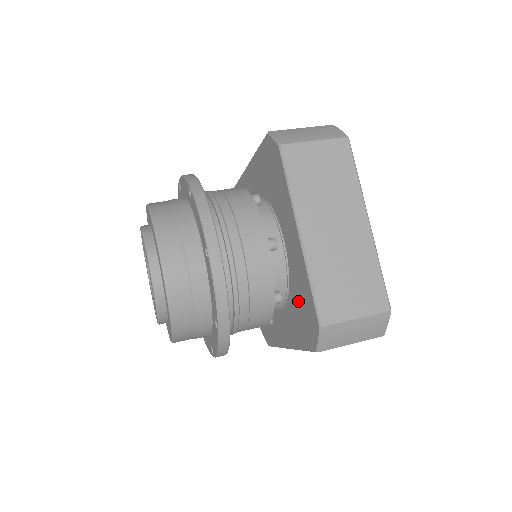
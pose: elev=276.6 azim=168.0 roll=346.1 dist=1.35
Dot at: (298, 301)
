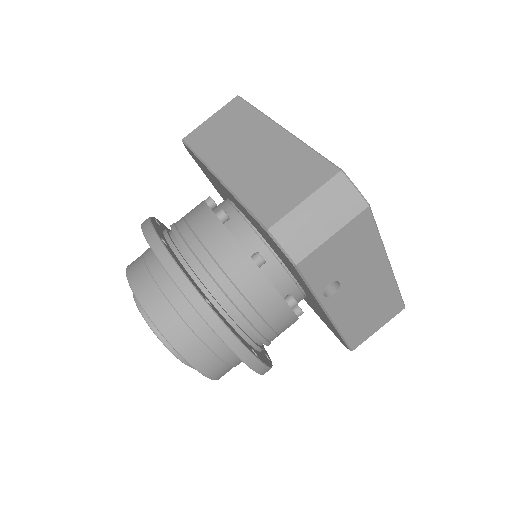
Dot at: occluded
